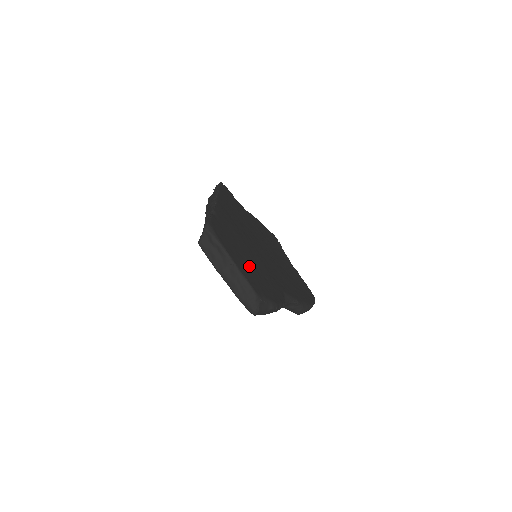
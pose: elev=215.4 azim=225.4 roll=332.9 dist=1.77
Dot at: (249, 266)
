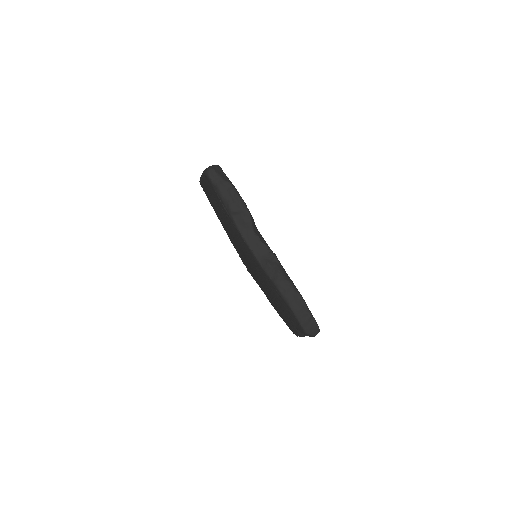
Dot at: occluded
